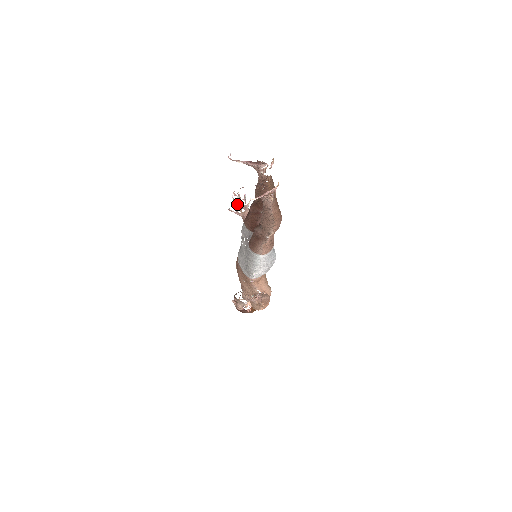
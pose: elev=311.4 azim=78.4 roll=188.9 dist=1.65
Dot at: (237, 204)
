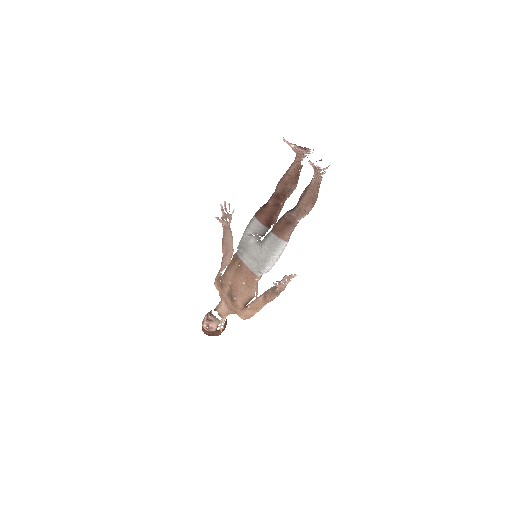
Dot at: (224, 212)
